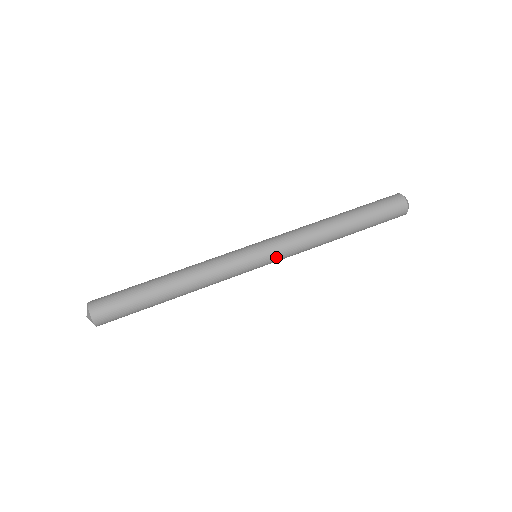
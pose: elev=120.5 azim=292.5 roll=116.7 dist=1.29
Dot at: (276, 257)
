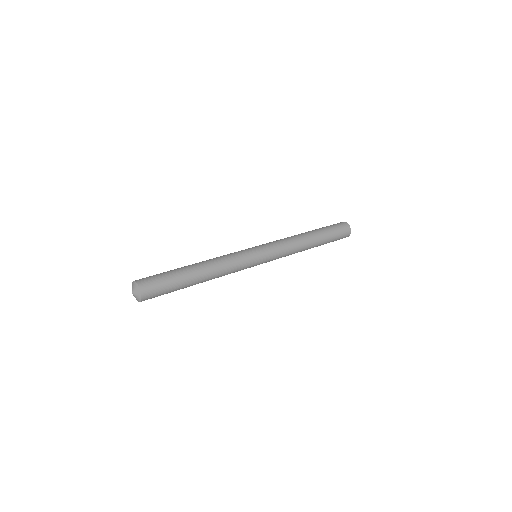
Dot at: (269, 247)
